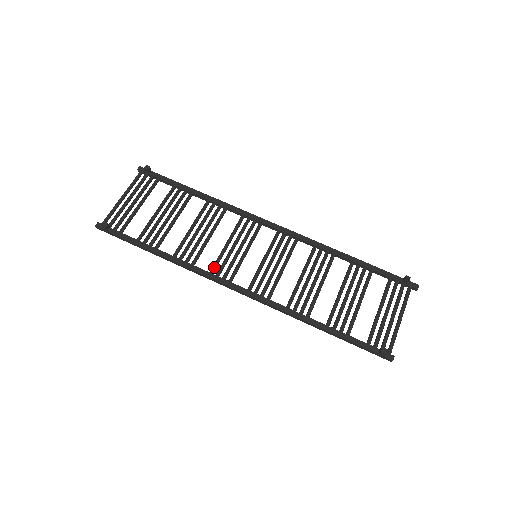
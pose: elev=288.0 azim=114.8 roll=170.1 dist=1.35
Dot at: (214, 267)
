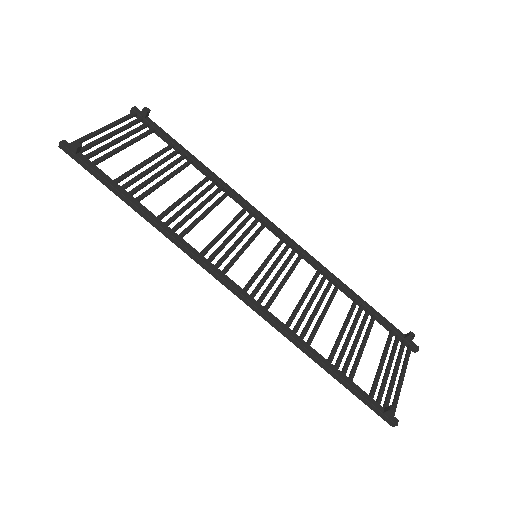
Dot at: (206, 249)
